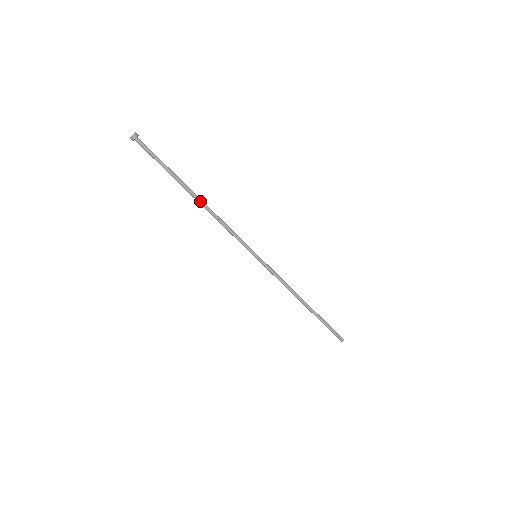
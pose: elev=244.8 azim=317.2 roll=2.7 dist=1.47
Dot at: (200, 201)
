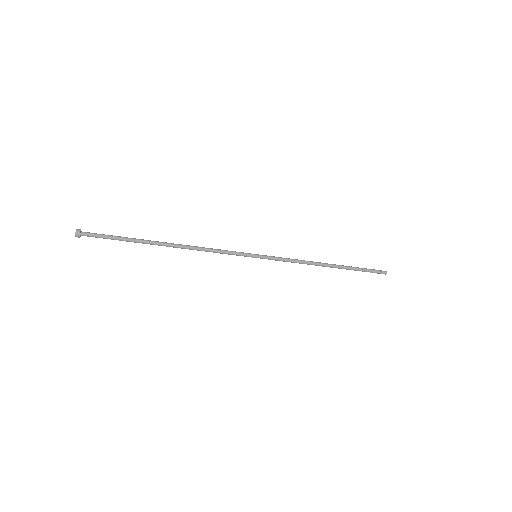
Dot at: (173, 247)
